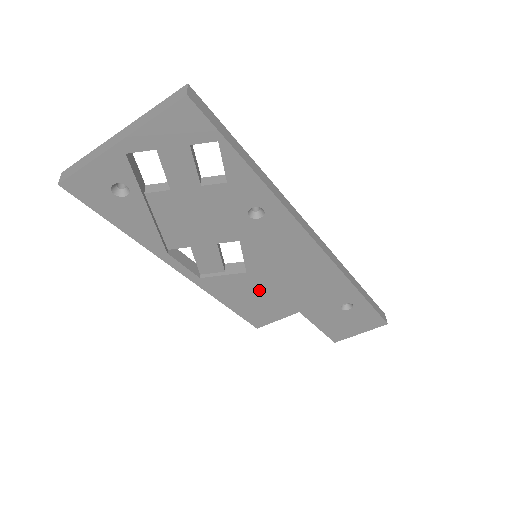
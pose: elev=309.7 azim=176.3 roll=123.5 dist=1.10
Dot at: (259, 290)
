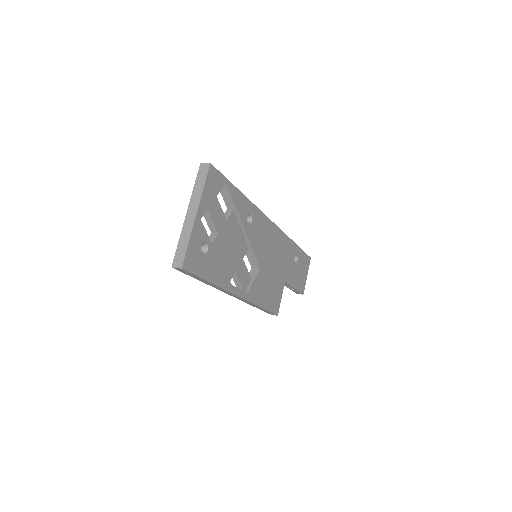
Dot at: (268, 279)
